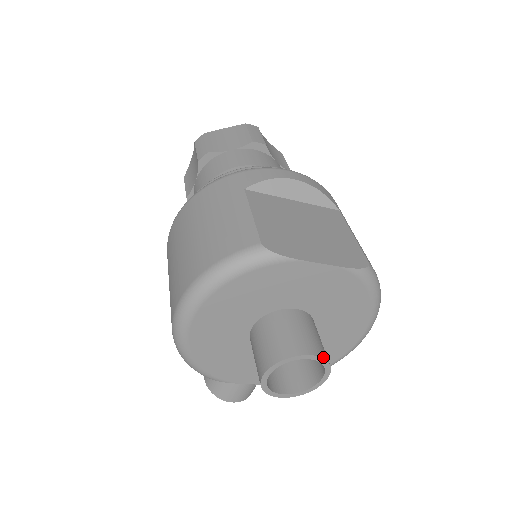
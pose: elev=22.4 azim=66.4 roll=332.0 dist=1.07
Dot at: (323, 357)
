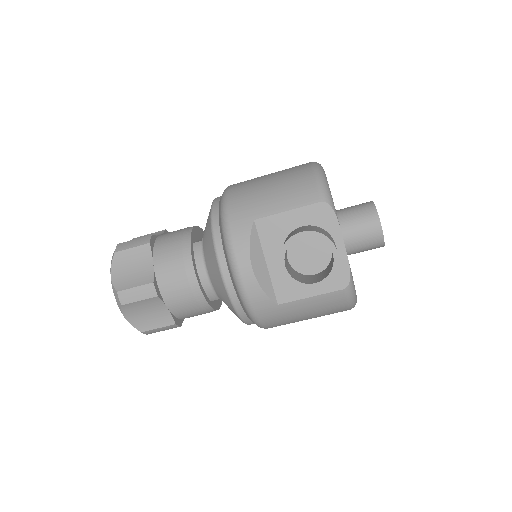
Dot at: occluded
